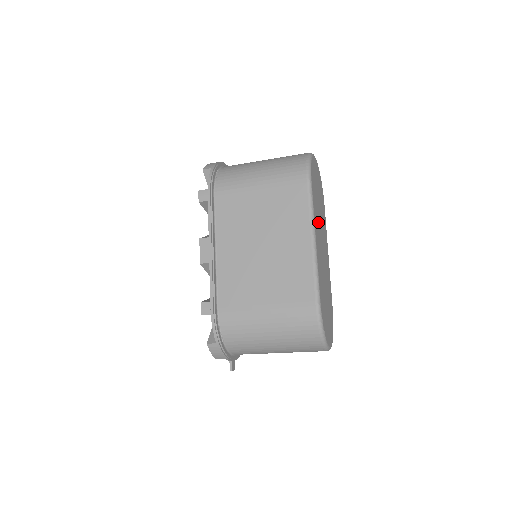
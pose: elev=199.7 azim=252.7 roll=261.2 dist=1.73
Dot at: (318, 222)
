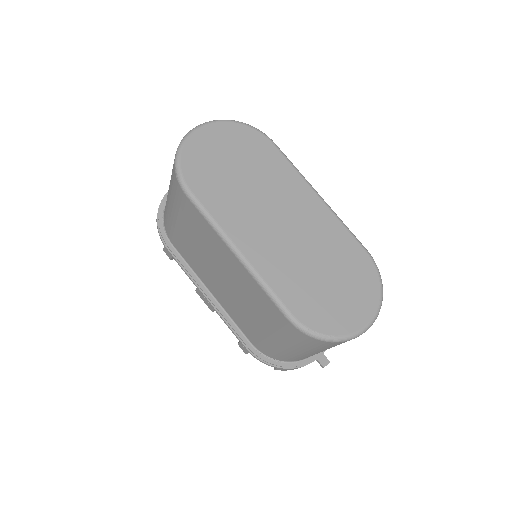
Dot at: (245, 209)
